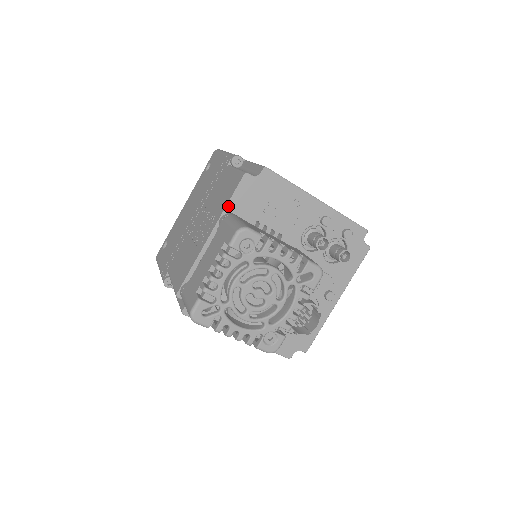
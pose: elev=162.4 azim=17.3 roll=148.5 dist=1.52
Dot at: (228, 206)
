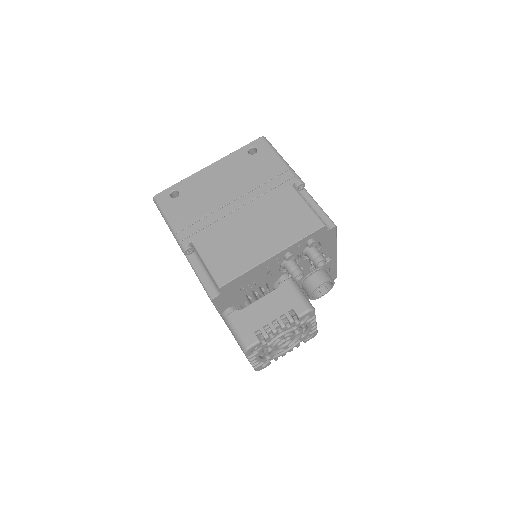
Dot at: (219, 311)
